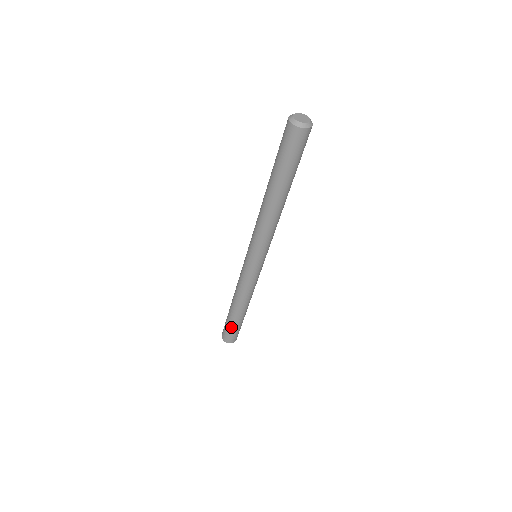
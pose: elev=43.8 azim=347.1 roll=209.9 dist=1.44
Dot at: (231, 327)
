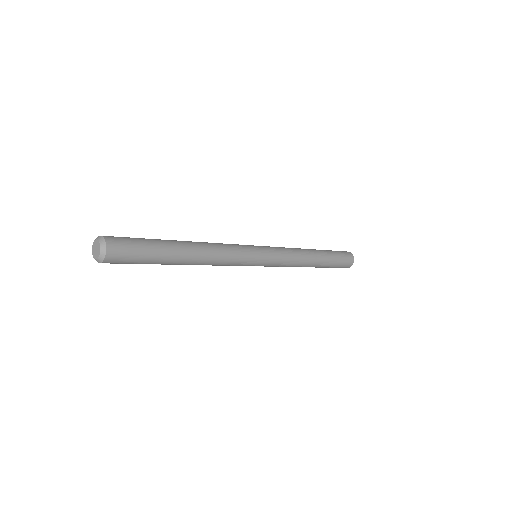
Dot at: (332, 267)
